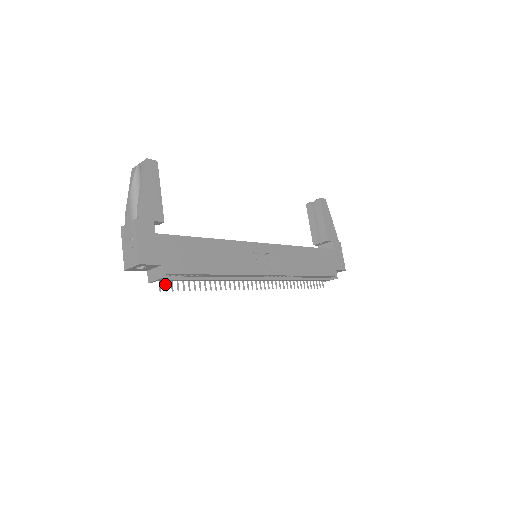
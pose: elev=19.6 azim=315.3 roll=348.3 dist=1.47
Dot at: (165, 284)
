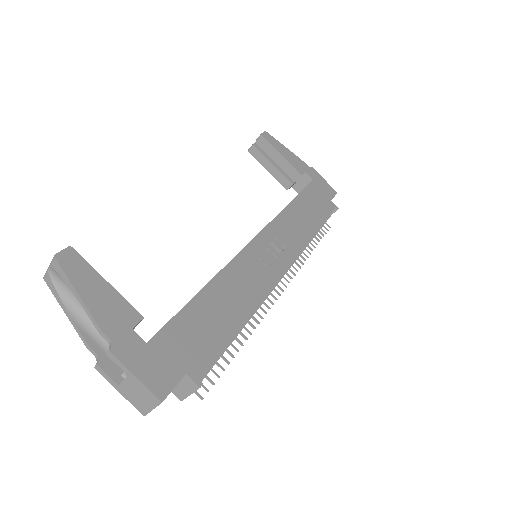
Dot at: occluded
